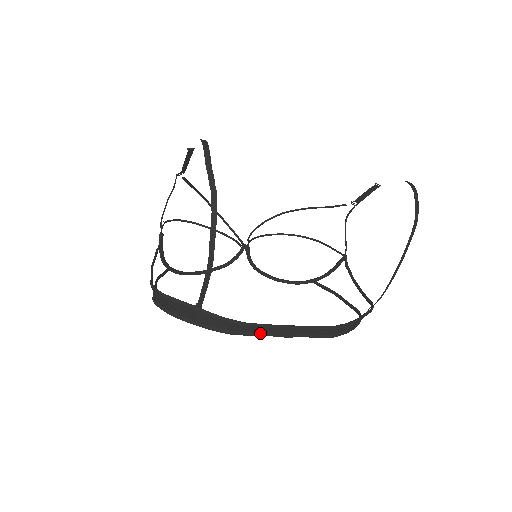
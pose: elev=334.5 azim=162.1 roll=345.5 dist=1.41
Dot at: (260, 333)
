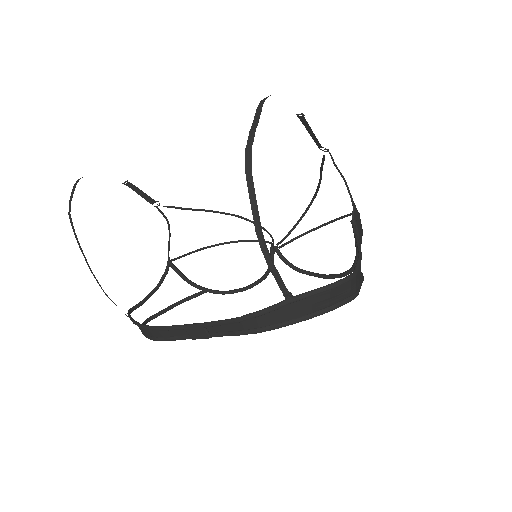
Dot at: (179, 337)
